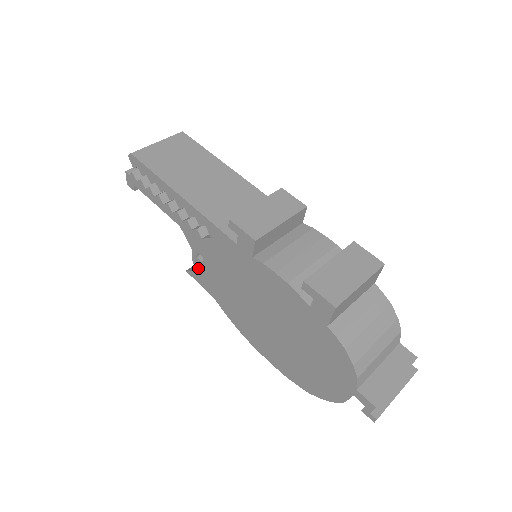
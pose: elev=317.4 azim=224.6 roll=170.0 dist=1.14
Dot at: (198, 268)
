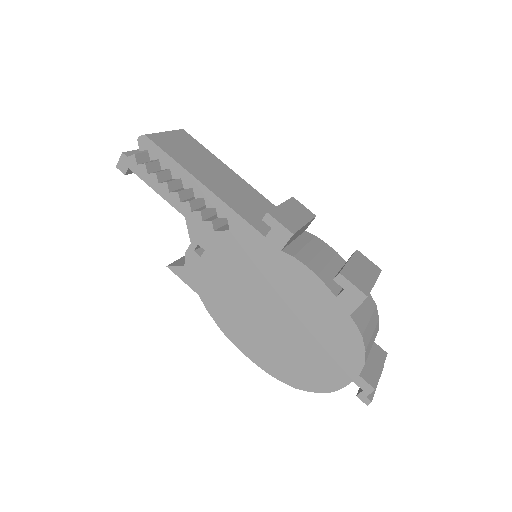
Dot at: (190, 263)
